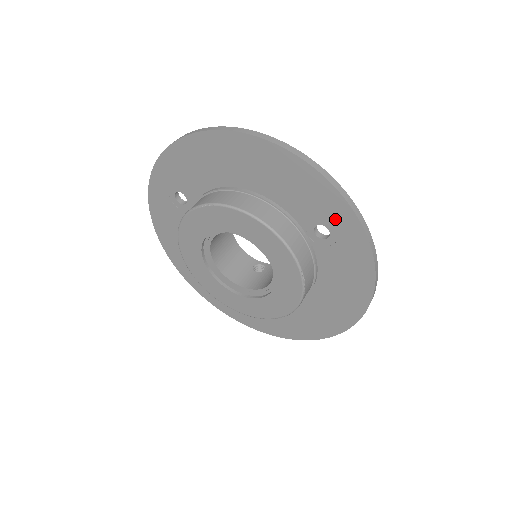
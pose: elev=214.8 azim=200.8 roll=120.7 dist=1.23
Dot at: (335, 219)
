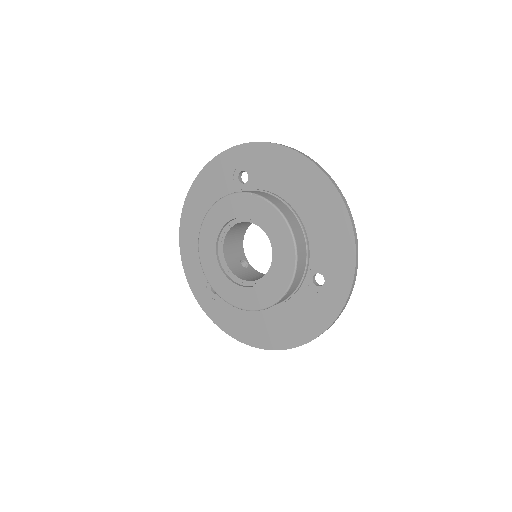
Dot at: (336, 280)
